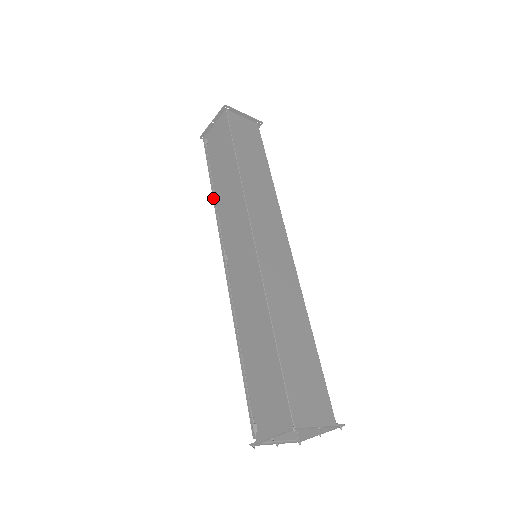
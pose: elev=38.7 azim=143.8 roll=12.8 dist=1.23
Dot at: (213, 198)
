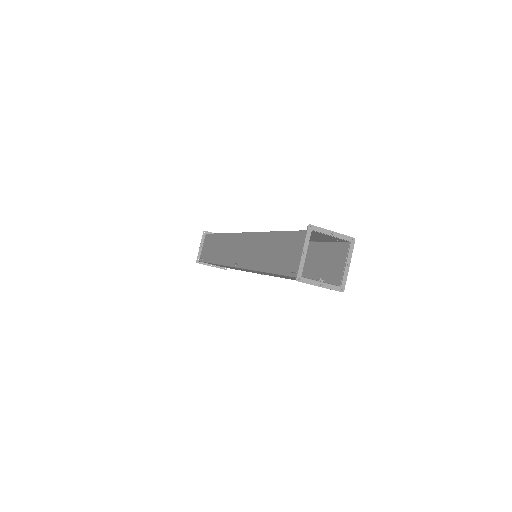
Dot at: (216, 263)
